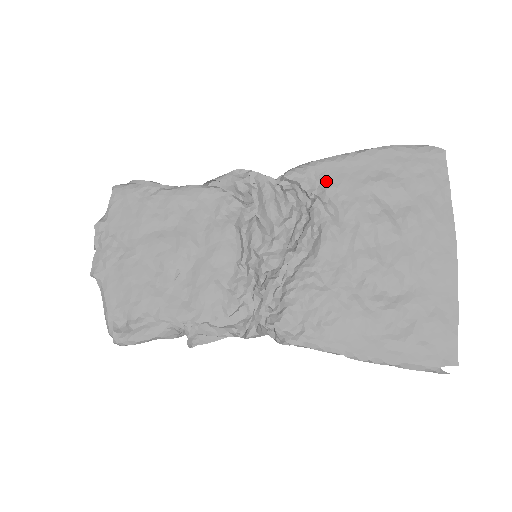
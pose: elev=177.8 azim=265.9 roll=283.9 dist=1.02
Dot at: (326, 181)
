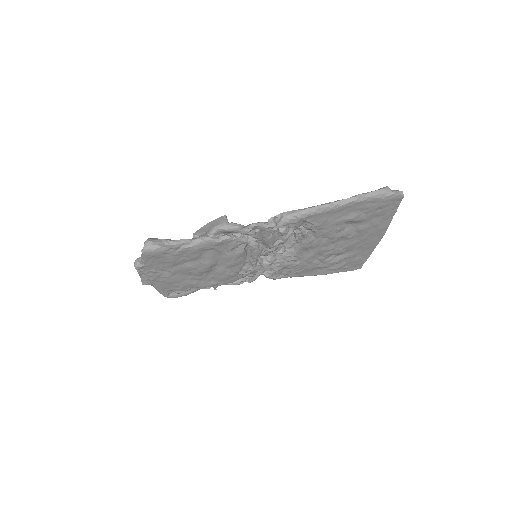
Dot at: (312, 223)
